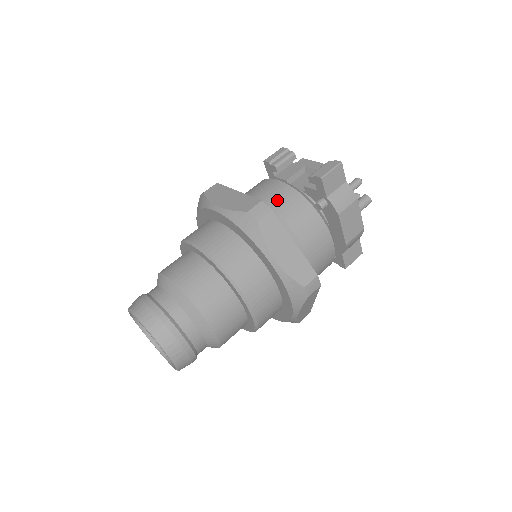
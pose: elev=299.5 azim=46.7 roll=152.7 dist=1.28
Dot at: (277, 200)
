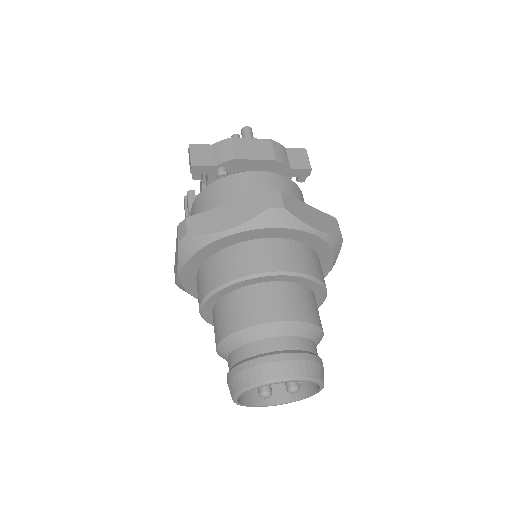
Dot at: occluded
